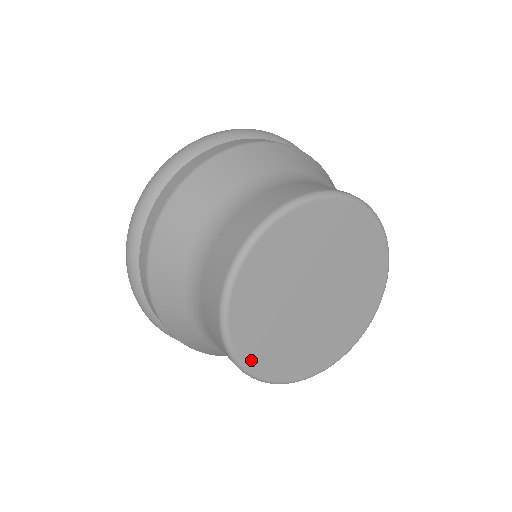
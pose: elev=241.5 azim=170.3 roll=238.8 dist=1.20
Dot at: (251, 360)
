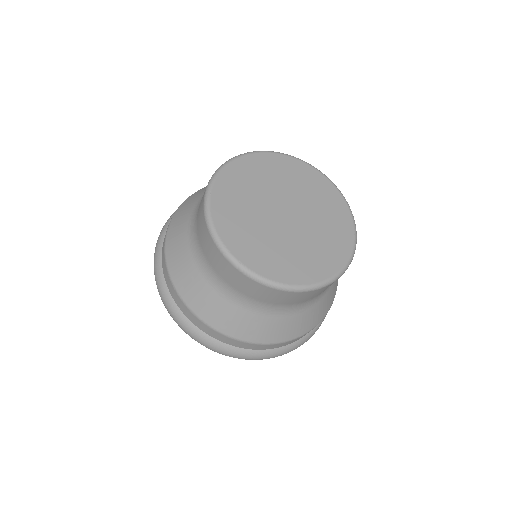
Dot at: (252, 264)
